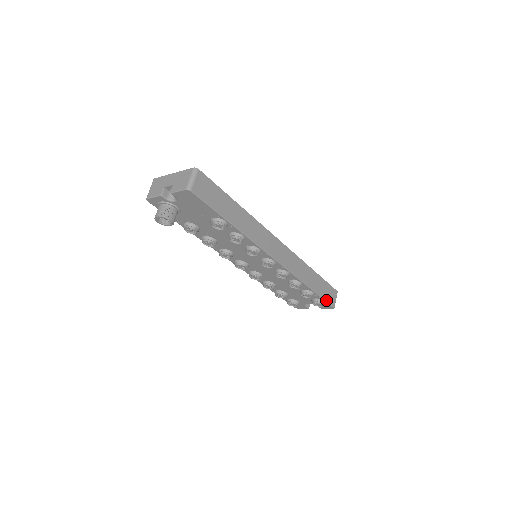
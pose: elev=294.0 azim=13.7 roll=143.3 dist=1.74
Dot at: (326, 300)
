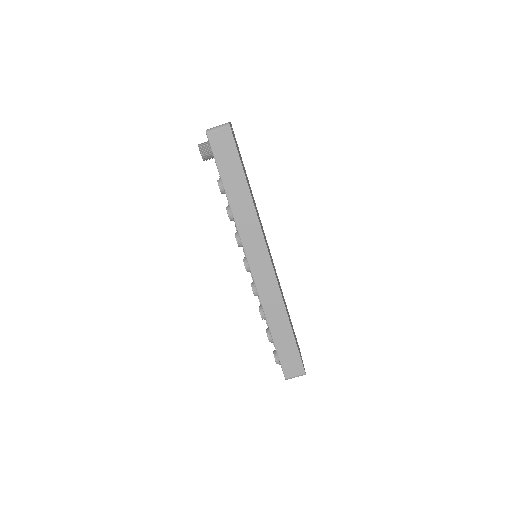
Dot at: (281, 361)
